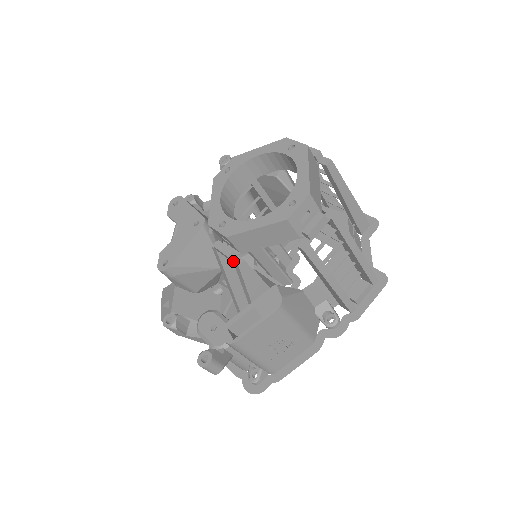
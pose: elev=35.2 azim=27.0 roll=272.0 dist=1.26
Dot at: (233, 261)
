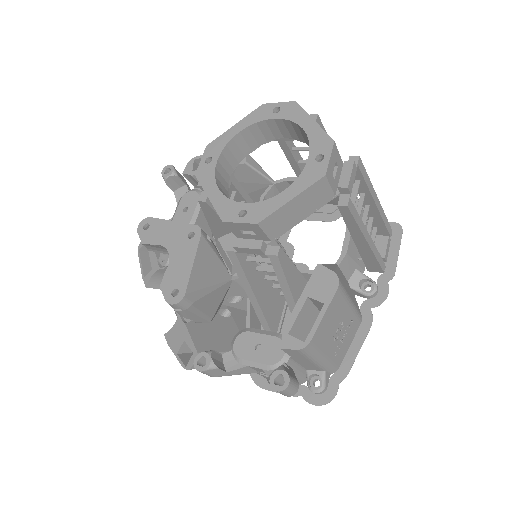
Dot at: (266, 253)
